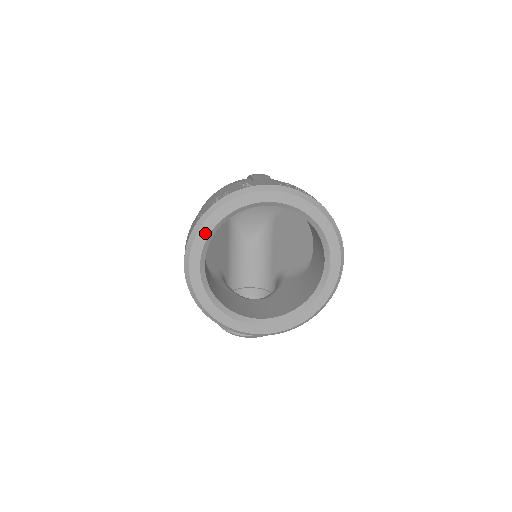
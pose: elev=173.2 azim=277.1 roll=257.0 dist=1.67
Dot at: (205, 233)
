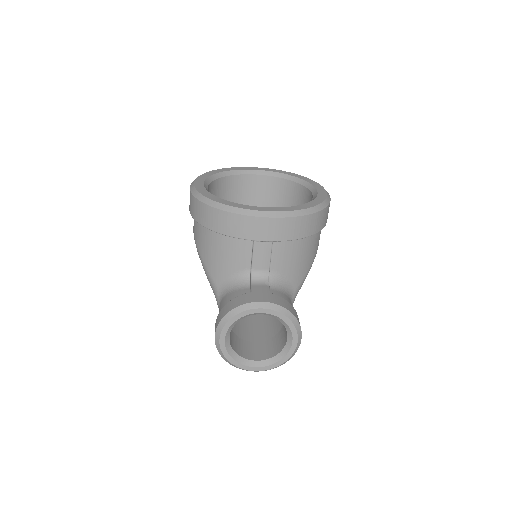
Dot at: (210, 174)
